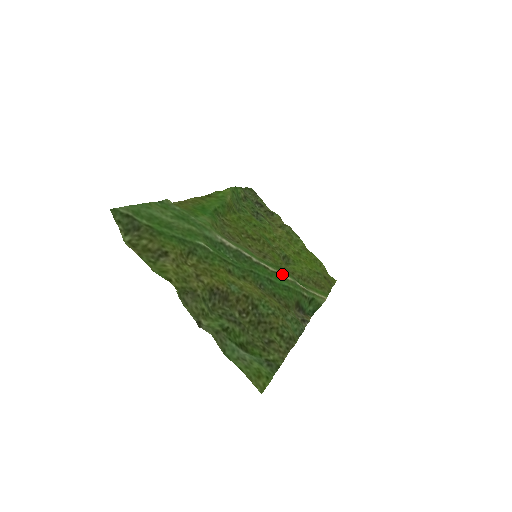
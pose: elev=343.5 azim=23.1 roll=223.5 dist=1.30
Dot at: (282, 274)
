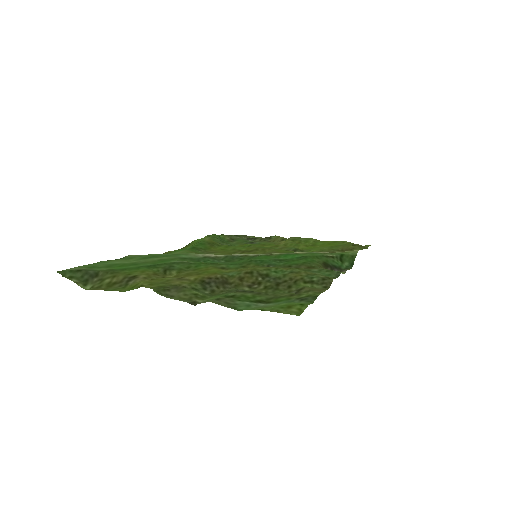
Dot at: (292, 253)
